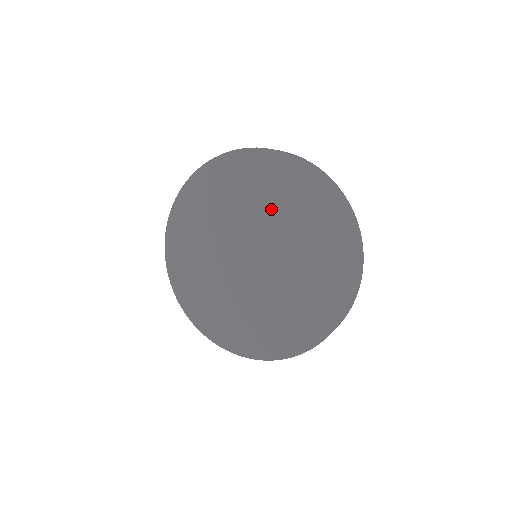
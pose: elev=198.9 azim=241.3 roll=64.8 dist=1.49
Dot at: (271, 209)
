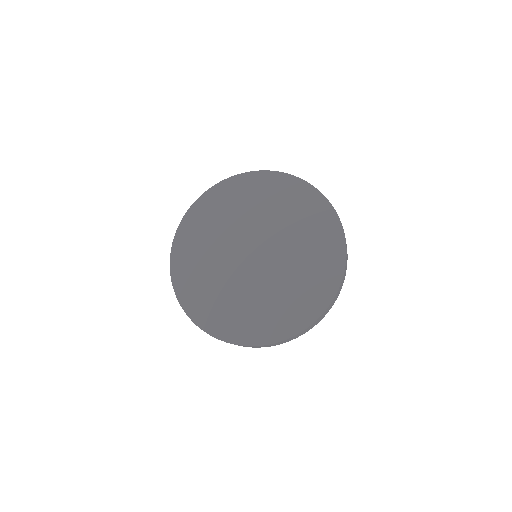
Dot at: (274, 215)
